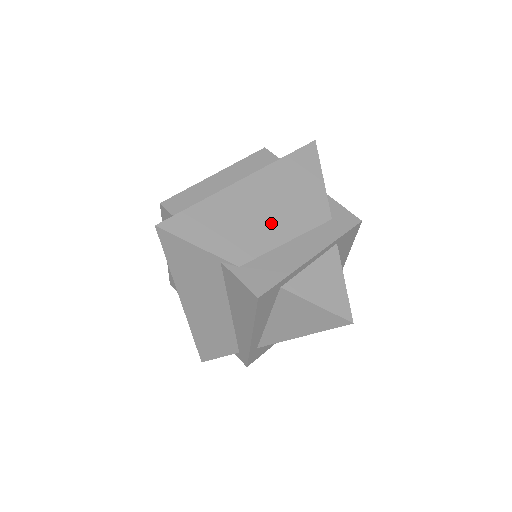
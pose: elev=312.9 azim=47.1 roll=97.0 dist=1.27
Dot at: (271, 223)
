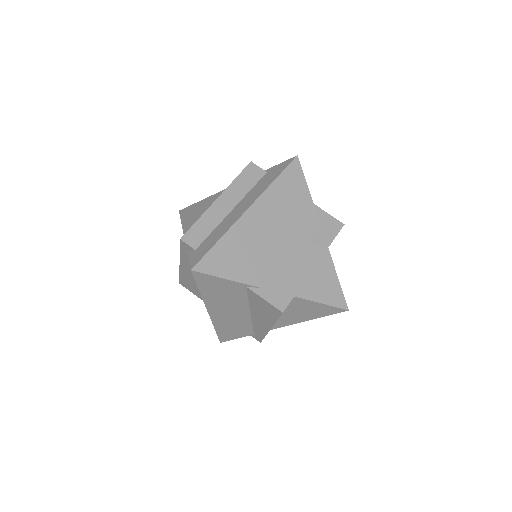
Dot at: (277, 243)
